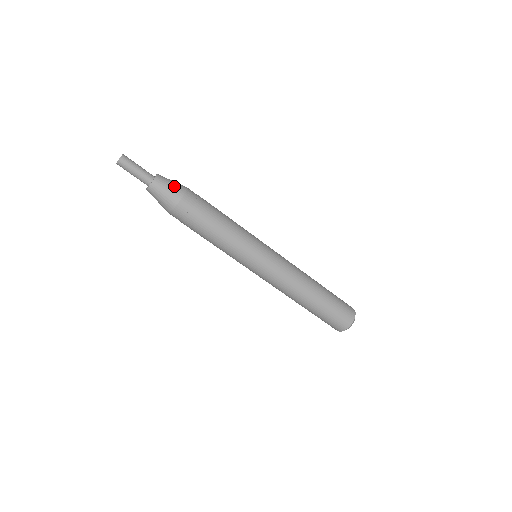
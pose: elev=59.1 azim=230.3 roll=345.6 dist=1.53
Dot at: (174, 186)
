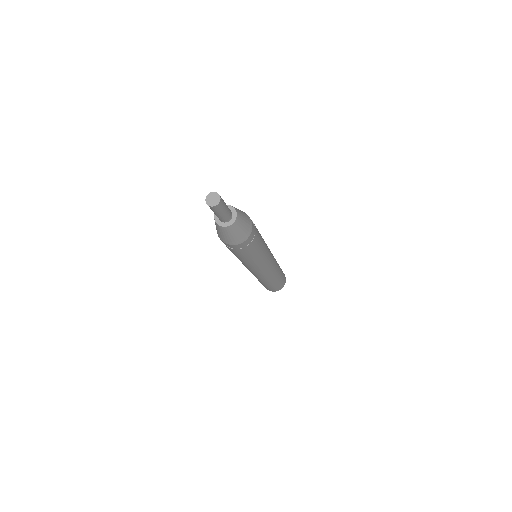
Dot at: (247, 222)
